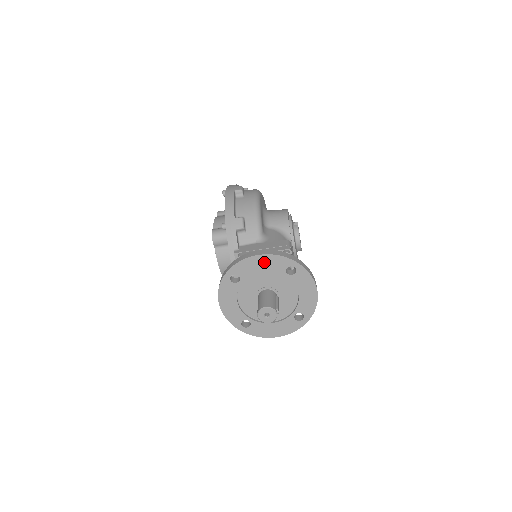
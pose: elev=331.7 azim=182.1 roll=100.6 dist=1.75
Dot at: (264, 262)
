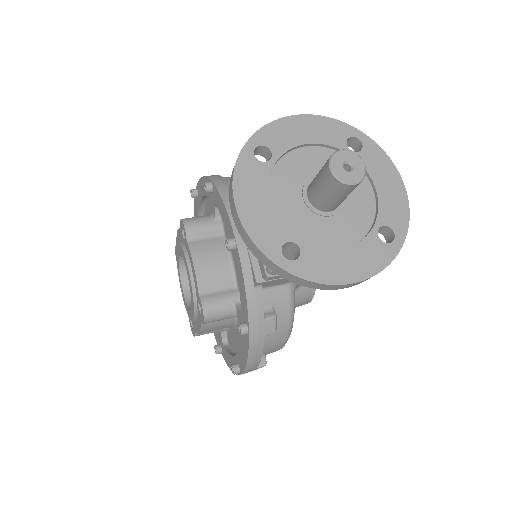
Dot at: (309, 127)
